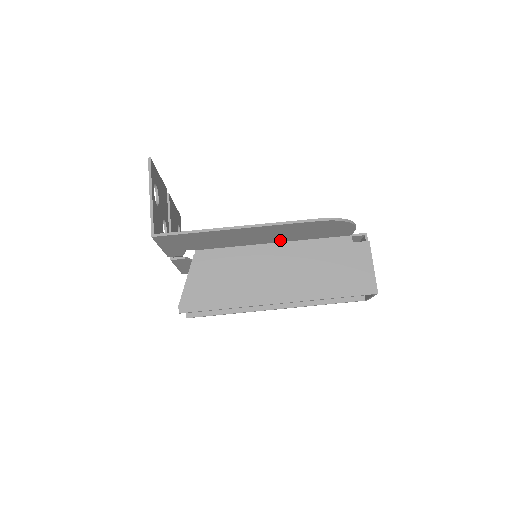
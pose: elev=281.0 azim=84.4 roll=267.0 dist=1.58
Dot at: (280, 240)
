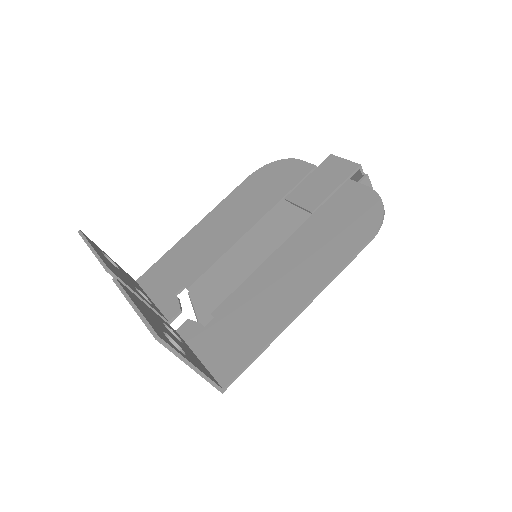
Dot at: (295, 244)
